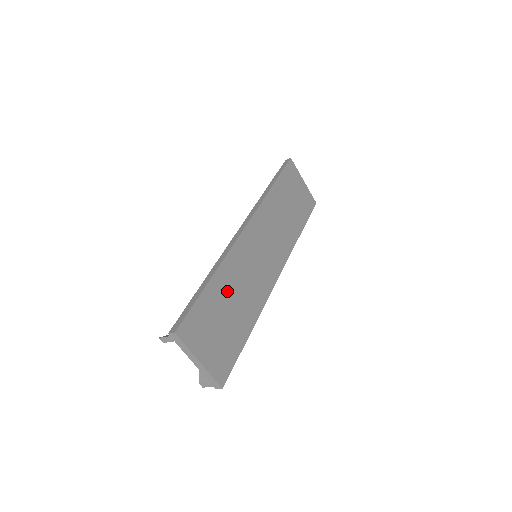
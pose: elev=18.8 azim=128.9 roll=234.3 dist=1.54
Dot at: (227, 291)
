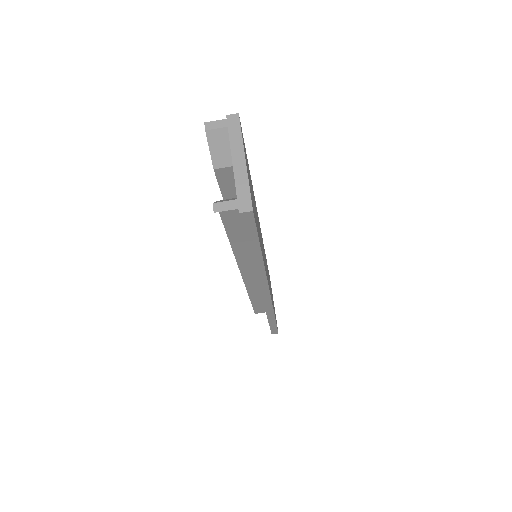
Dot at: occluded
